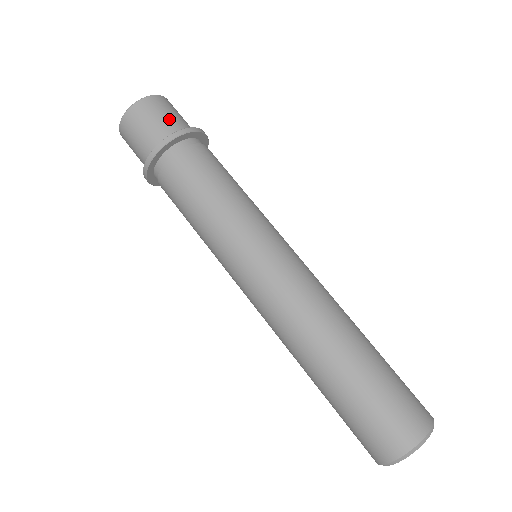
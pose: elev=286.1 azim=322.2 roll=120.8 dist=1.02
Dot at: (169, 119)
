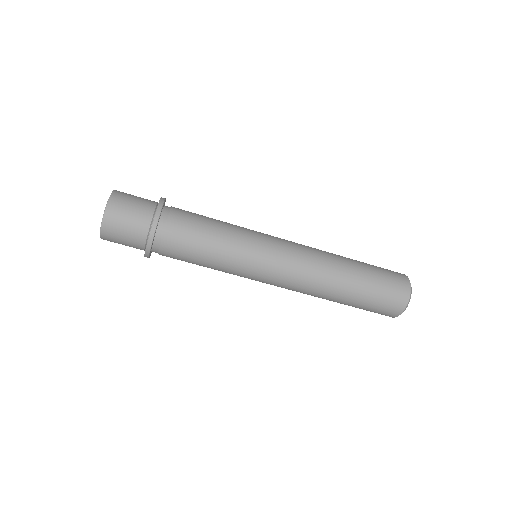
Dot at: (140, 203)
